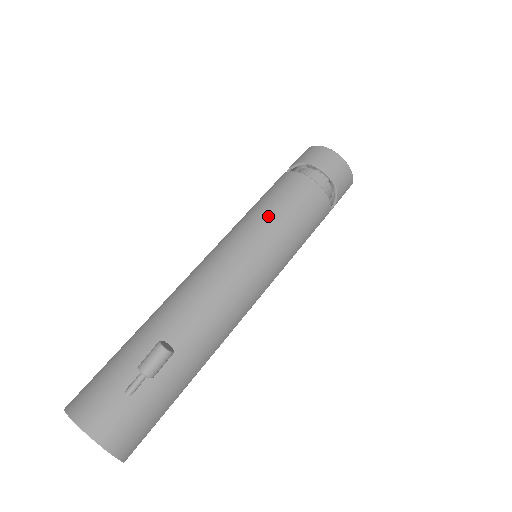
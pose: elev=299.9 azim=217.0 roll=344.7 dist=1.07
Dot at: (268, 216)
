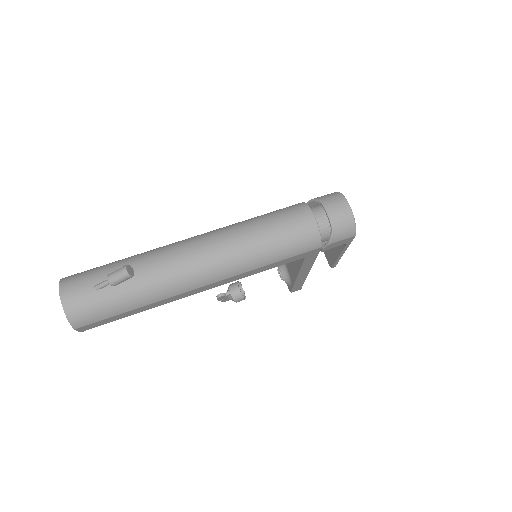
Dot at: (261, 225)
